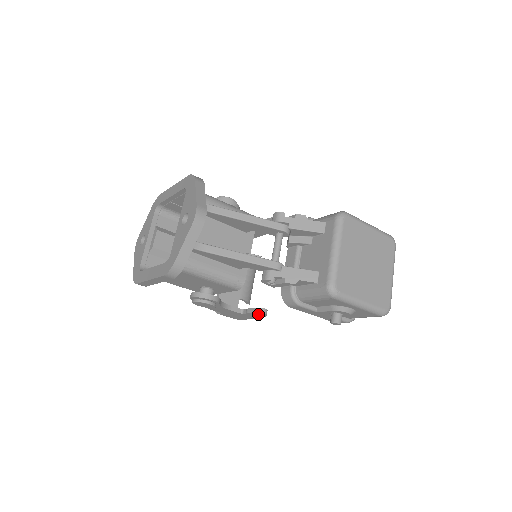
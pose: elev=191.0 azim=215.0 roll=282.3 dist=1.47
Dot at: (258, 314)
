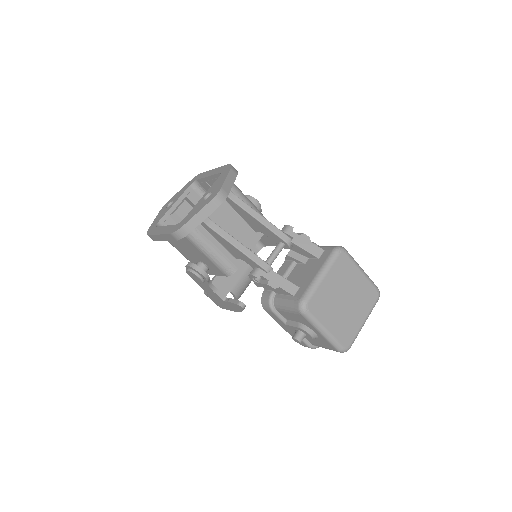
Dot at: (237, 306)
